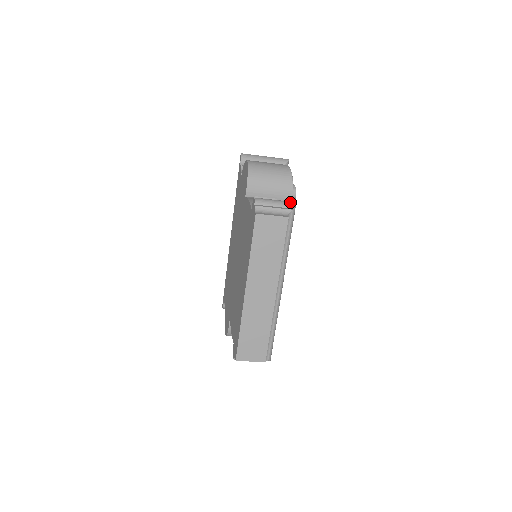
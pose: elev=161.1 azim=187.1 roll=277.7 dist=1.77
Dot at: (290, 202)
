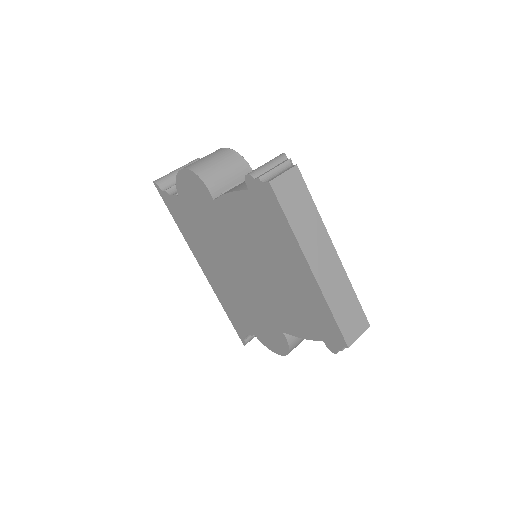
Dot at: (279, 156)
